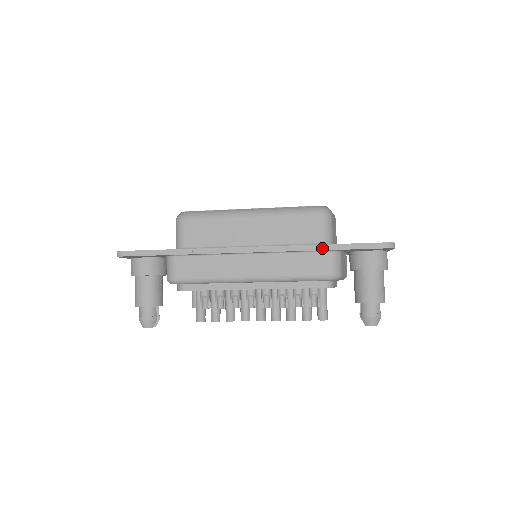
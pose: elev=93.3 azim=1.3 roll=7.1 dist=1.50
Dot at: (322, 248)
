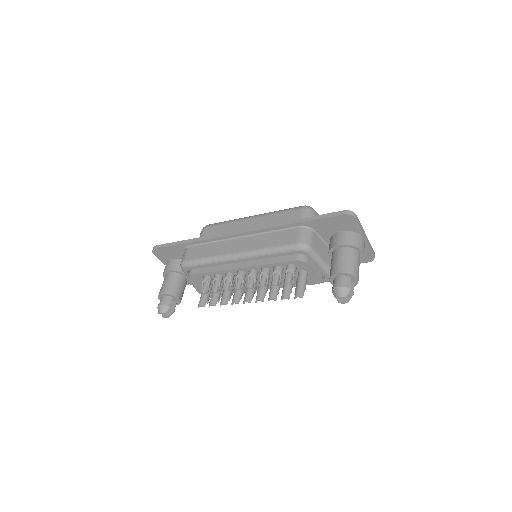
Dot at: (292, 222)
